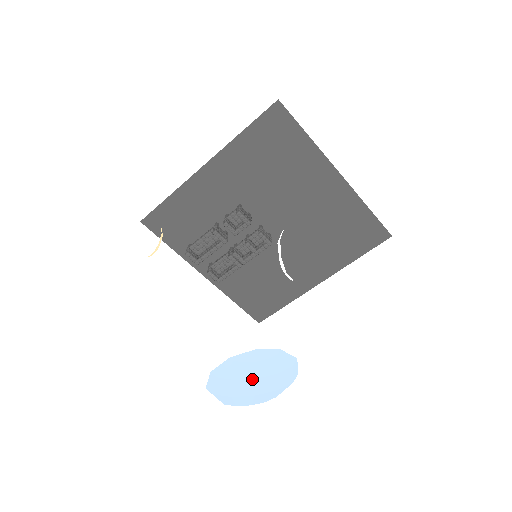
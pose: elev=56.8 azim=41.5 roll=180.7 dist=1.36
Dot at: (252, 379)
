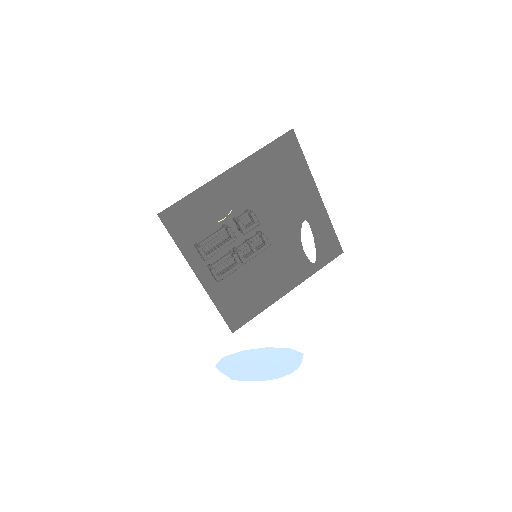
Dot at: (252, 371)
